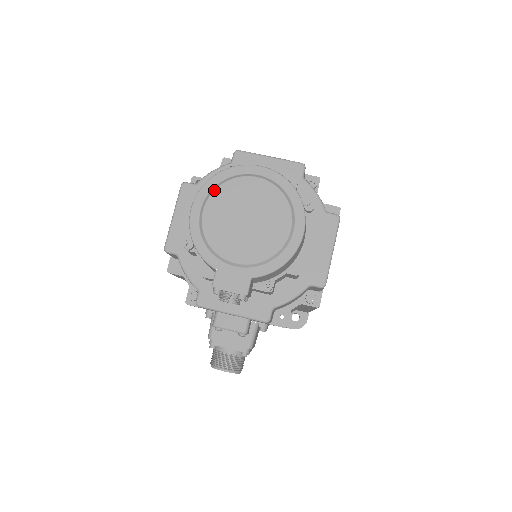
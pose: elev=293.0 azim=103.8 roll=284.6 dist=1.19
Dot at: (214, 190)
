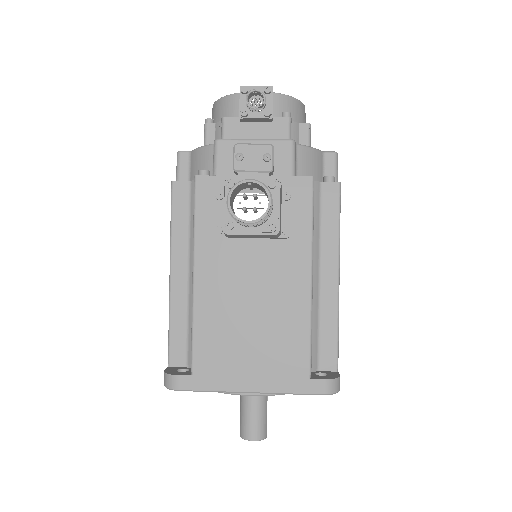
Dot at: occluded
